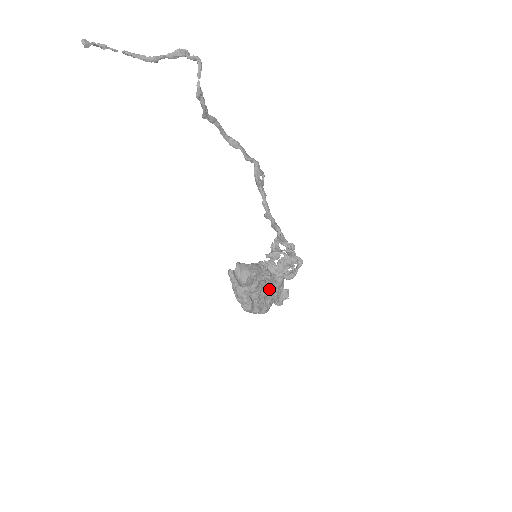
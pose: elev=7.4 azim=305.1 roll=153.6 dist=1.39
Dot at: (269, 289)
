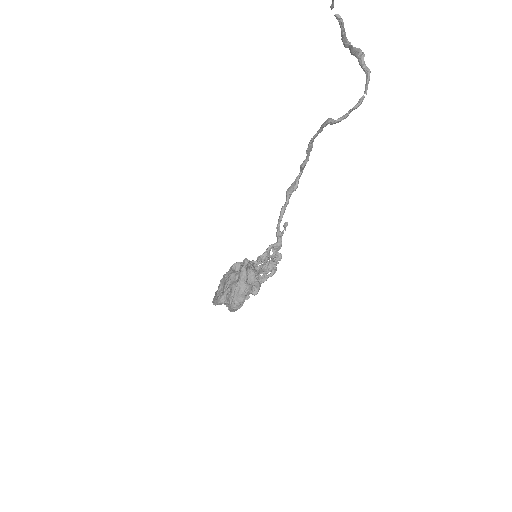
Dot at: occluded
